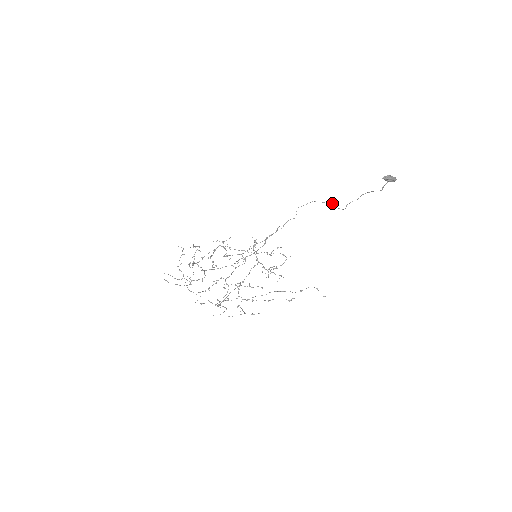
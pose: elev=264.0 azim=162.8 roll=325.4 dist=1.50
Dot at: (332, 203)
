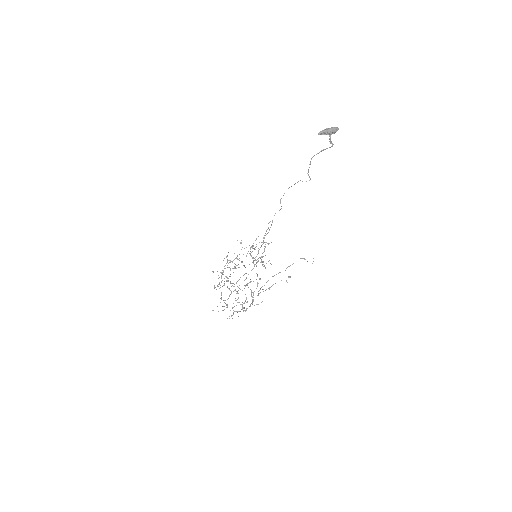
Dot at: (300, 180)
